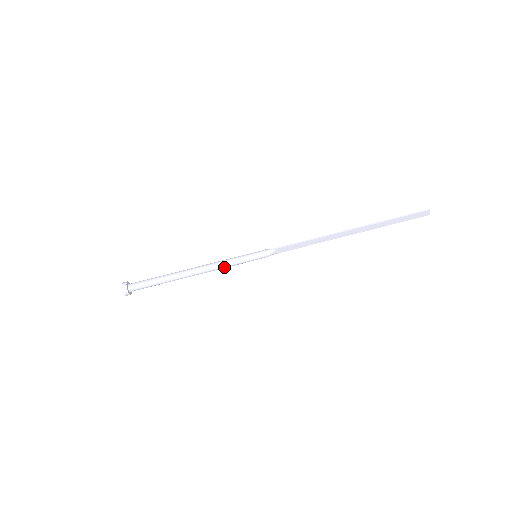
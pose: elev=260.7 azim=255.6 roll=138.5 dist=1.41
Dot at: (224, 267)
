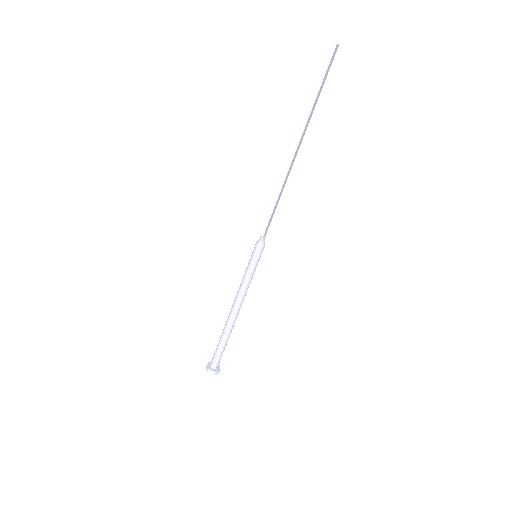
Dot at: occluded
